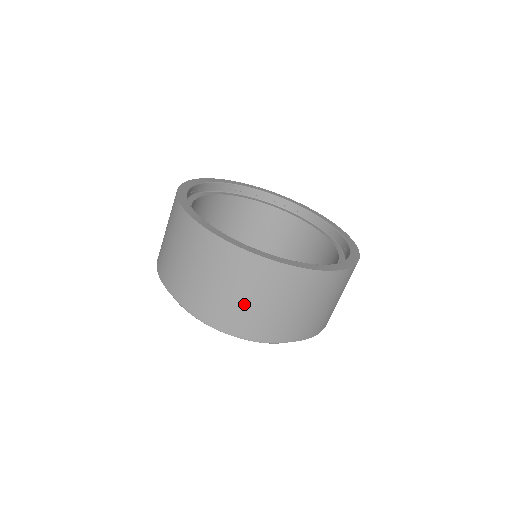
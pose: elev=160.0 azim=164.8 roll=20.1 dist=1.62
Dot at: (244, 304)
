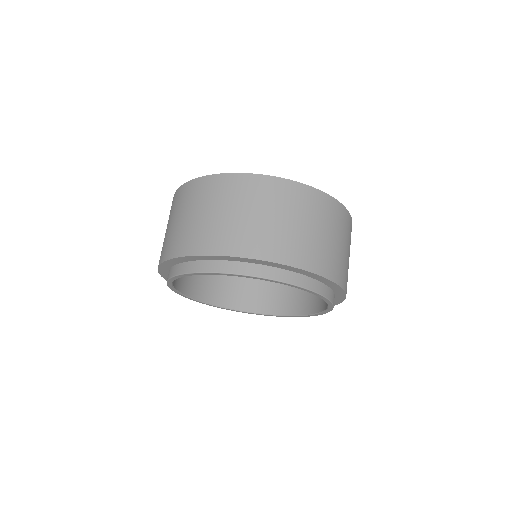
Dot at: (187, 225)
